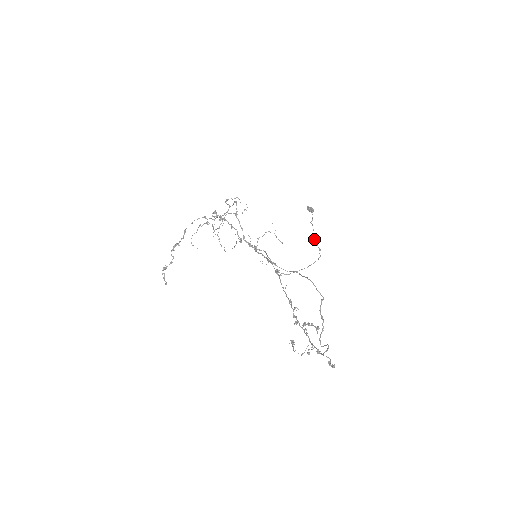
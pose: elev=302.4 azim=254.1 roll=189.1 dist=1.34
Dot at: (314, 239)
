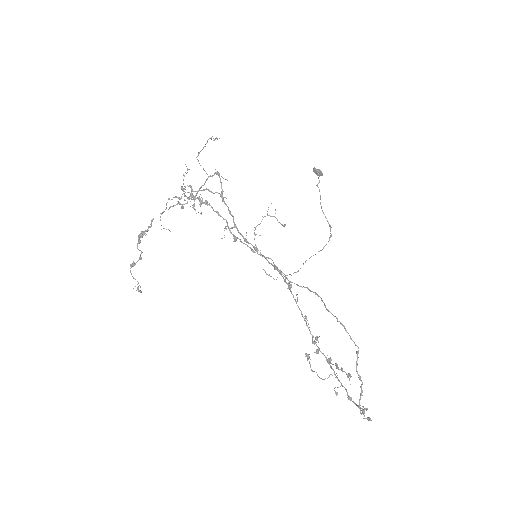
Dot at: (322, 210)
